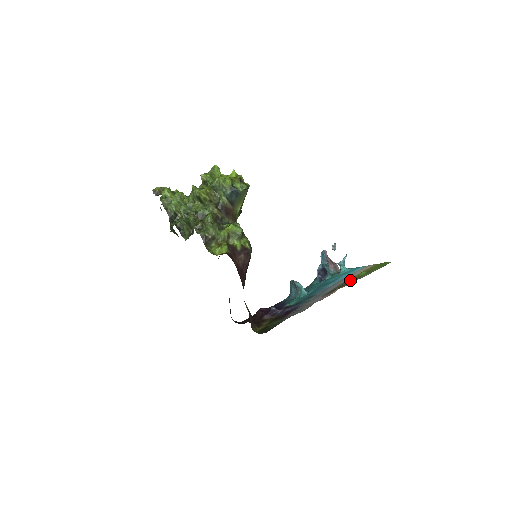
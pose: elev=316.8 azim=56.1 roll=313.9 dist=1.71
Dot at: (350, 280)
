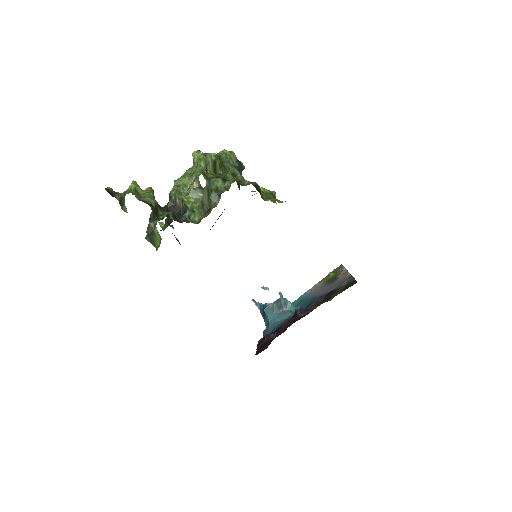
Dot at: (329, 279)
